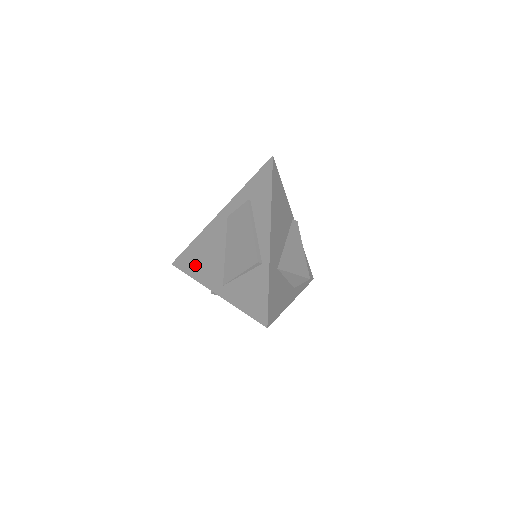
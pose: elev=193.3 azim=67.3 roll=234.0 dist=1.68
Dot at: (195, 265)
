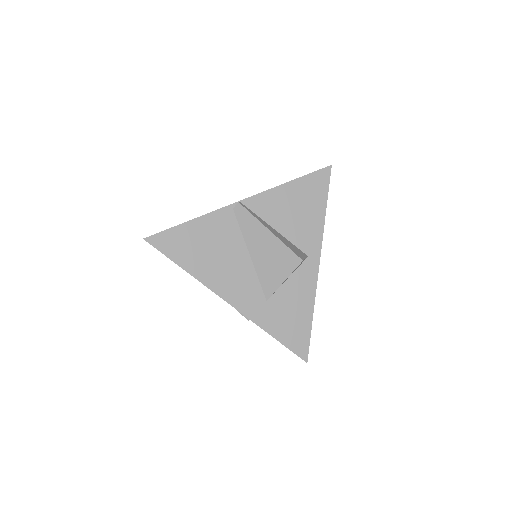
Dot at: occluded
